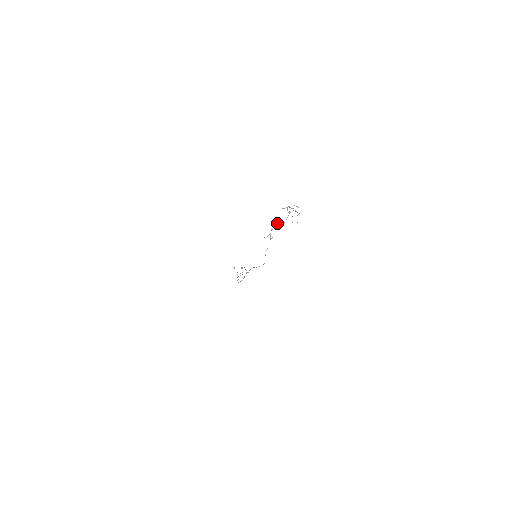
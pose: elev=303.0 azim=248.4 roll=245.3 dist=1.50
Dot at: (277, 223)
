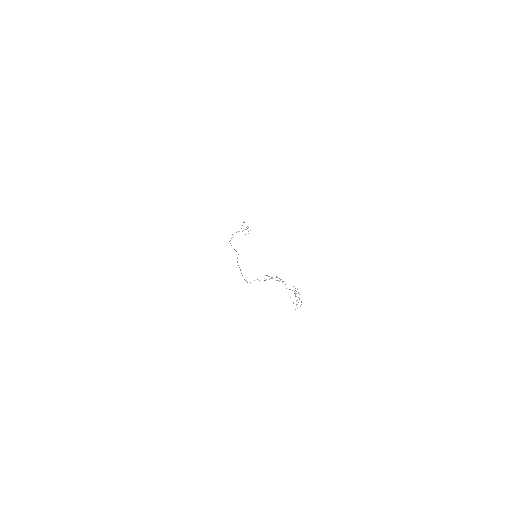
Dot at: occluded
